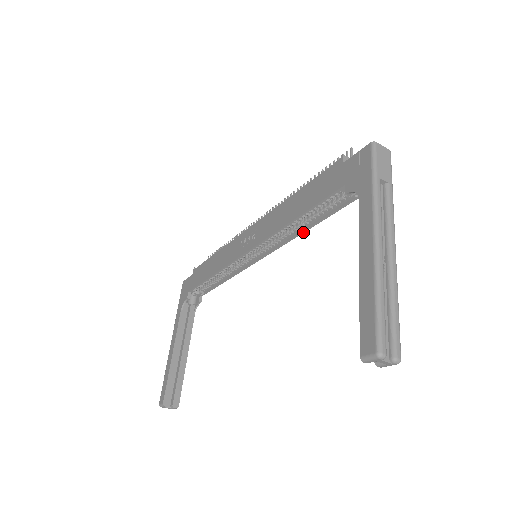
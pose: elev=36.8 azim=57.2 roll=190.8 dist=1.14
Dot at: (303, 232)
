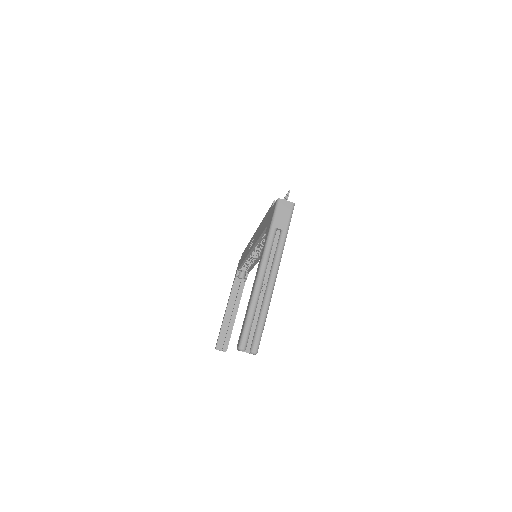
Dot at: occluded
